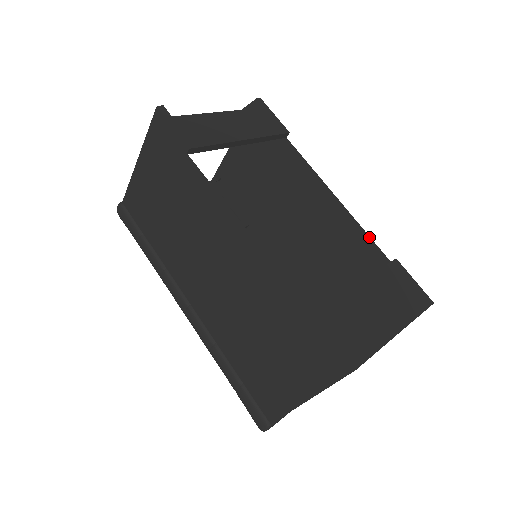
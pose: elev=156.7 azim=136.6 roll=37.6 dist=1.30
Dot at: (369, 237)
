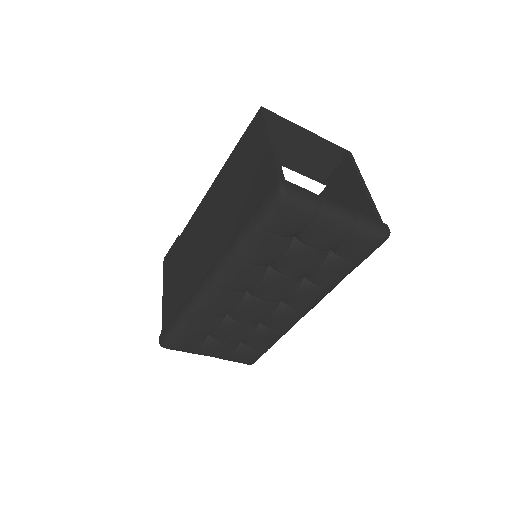
Dot at: occluded
